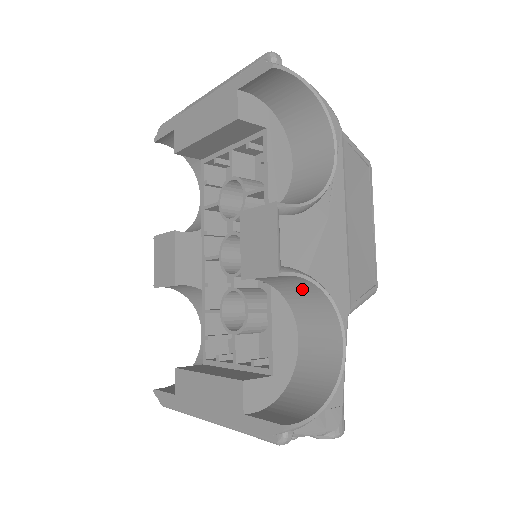
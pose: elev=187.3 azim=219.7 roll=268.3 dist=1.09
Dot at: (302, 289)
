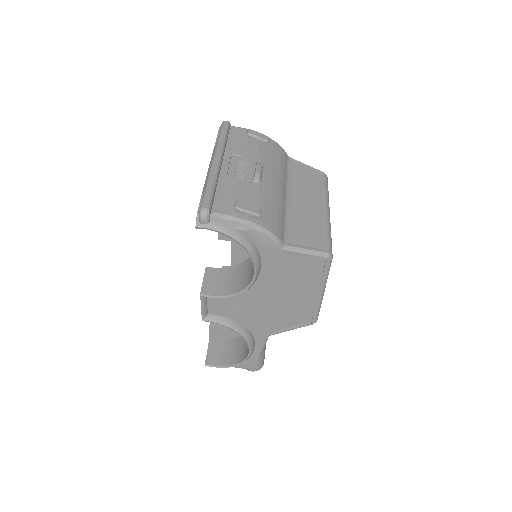
Dot at: occluded
